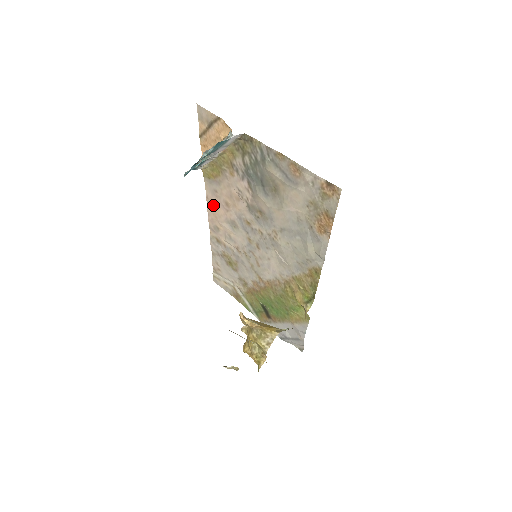
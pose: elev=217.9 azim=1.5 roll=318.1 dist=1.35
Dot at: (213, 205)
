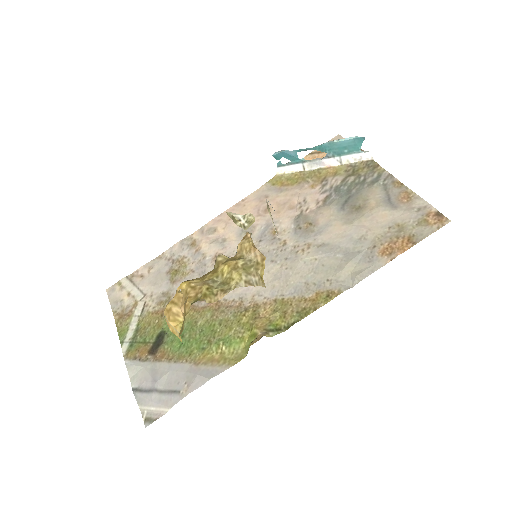
Dot at: (243, 207)
